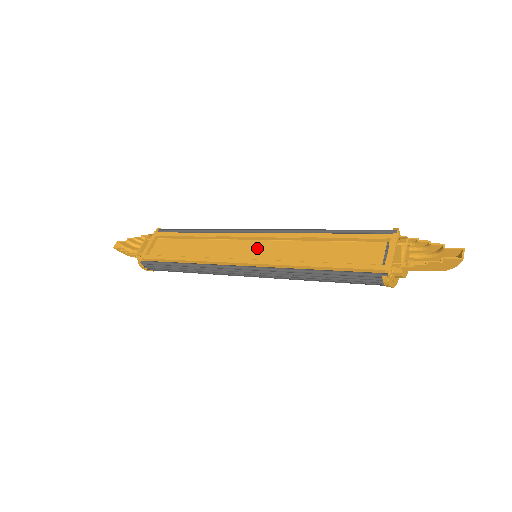
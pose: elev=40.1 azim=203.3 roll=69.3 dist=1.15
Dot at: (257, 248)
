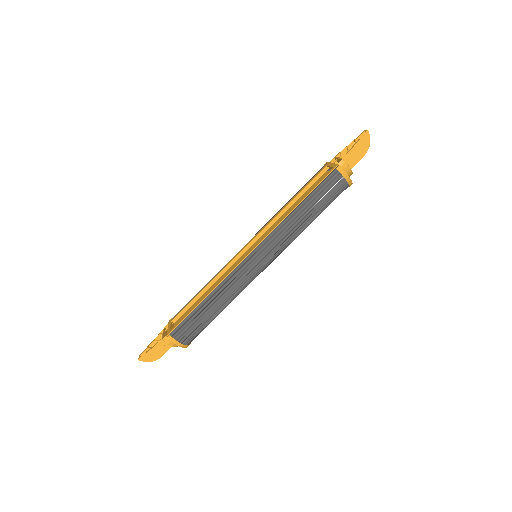
Dot at: occluded
